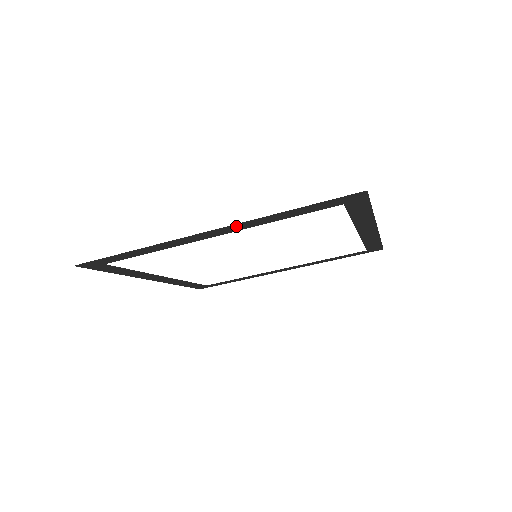
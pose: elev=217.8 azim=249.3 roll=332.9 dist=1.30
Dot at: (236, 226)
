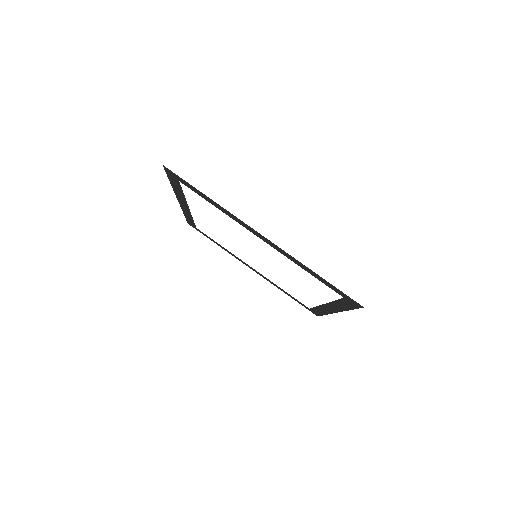
Dot at: (280, 249)
